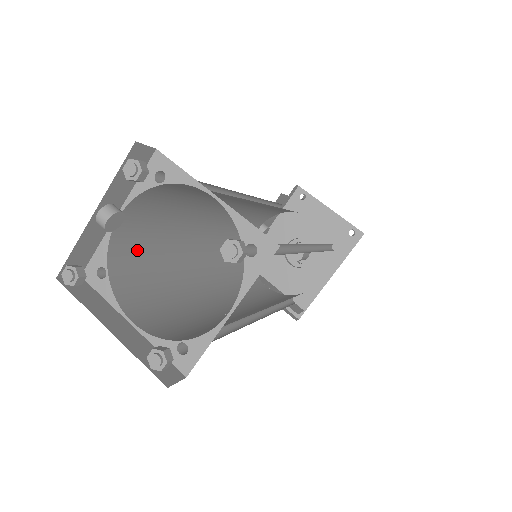
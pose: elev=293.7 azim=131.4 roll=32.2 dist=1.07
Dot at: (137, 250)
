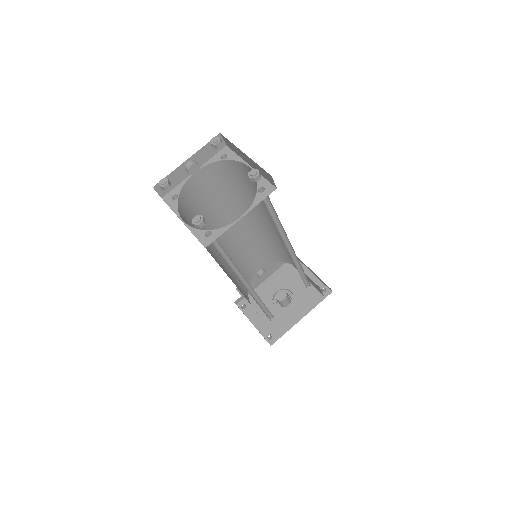
Dot at: (194, 203)
